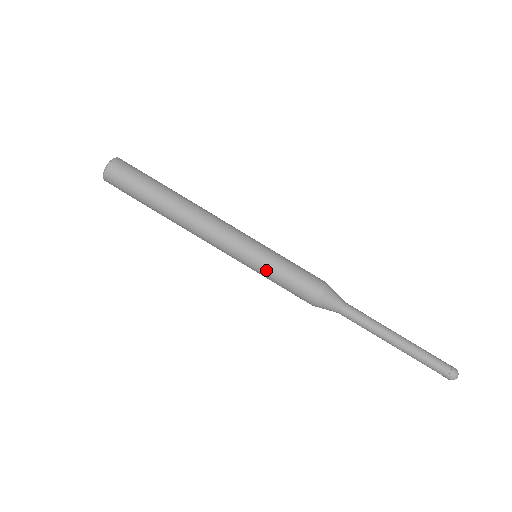
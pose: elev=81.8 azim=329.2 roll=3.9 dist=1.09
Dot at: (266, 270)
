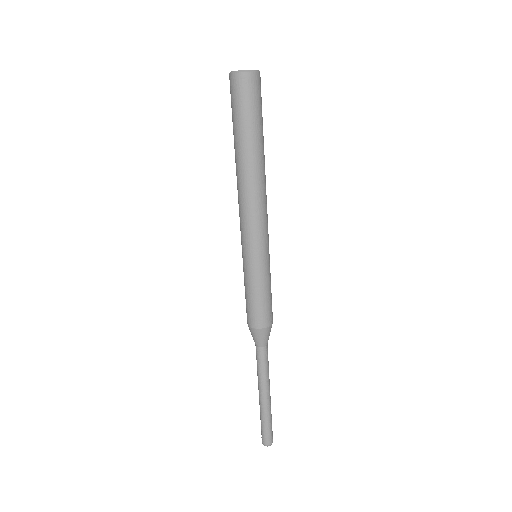
Dot at: (252, 275)
